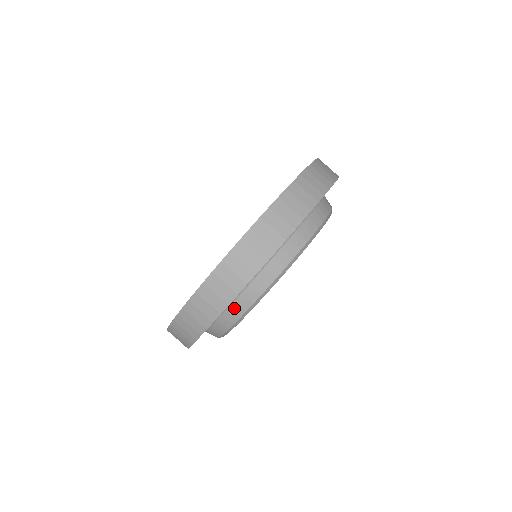
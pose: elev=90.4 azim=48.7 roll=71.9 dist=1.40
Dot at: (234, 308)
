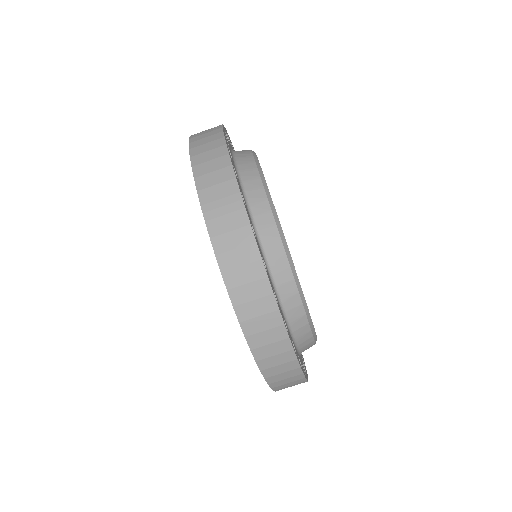
Dot at: occluded
